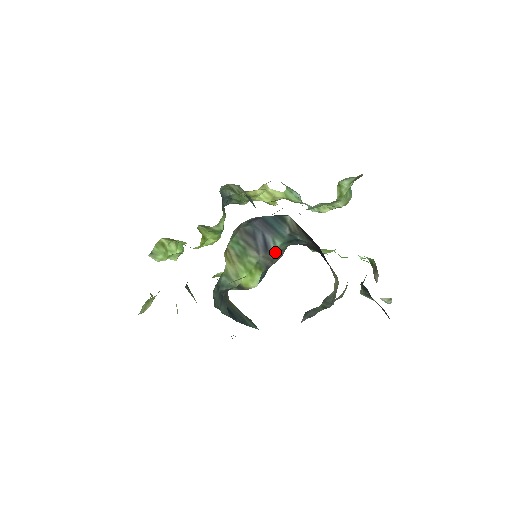
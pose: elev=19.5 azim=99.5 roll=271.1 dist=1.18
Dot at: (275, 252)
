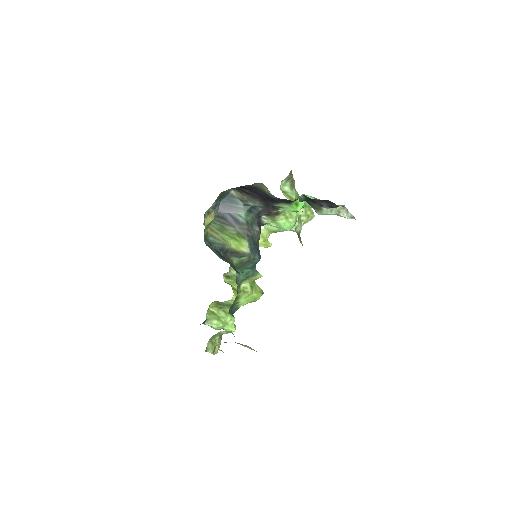
Dot at: (245, 222)
